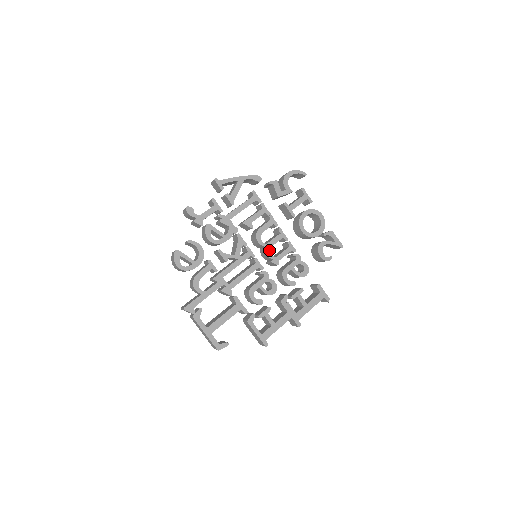
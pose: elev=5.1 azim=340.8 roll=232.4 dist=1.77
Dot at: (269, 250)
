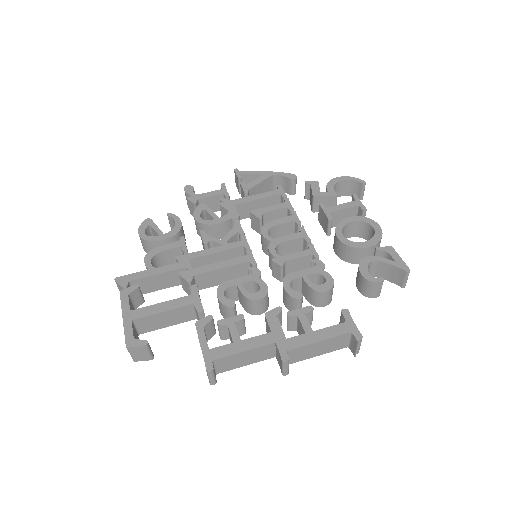
Dot at: (275, 246)
